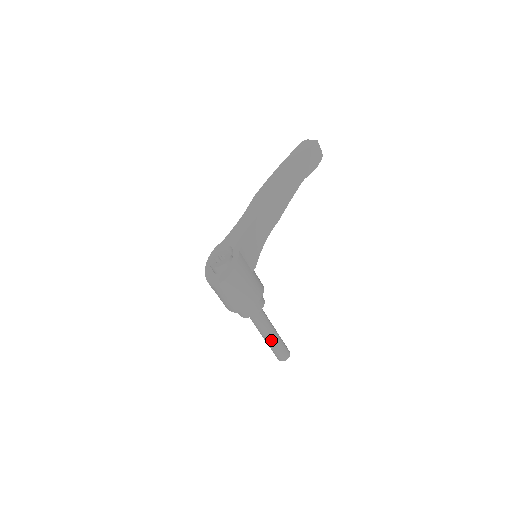
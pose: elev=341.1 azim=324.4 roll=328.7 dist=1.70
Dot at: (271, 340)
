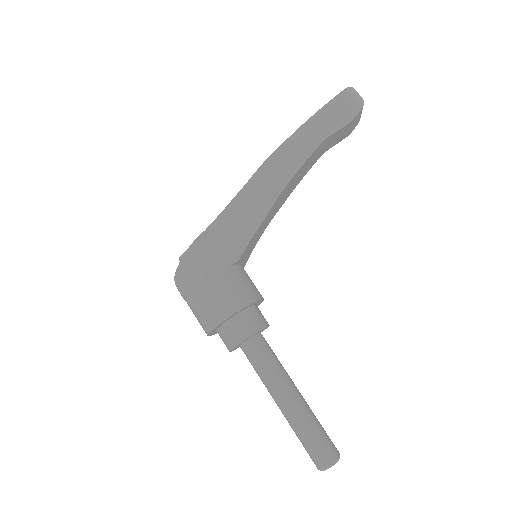
Dot at: (287, 411)
